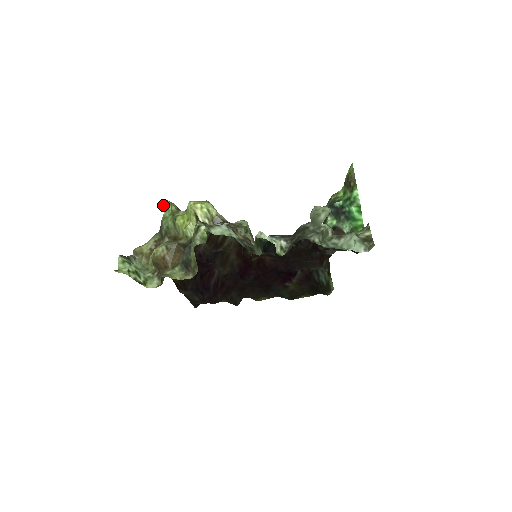
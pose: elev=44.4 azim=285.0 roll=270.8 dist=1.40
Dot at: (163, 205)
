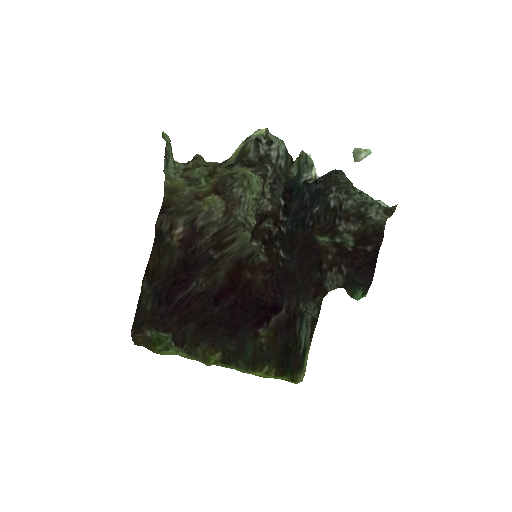
Dot at: occluded
